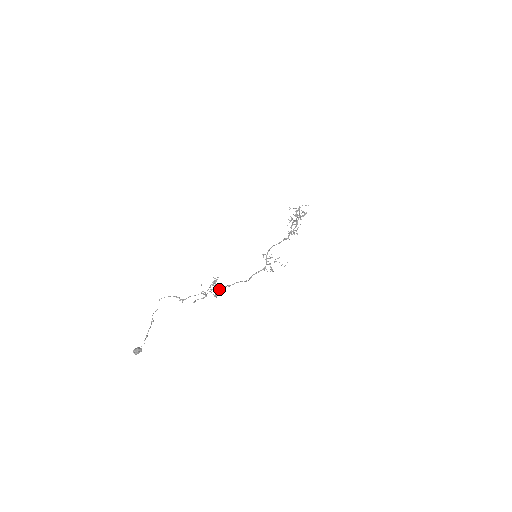
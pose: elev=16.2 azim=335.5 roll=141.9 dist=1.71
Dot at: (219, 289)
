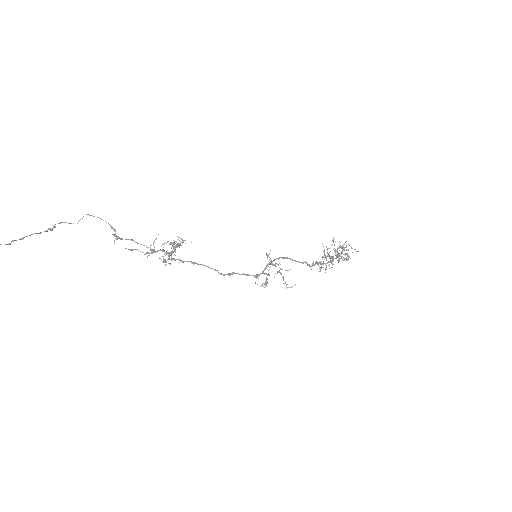
Dot at: occluded
